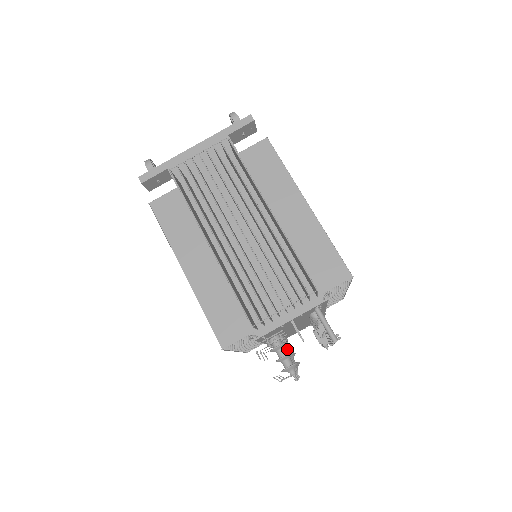
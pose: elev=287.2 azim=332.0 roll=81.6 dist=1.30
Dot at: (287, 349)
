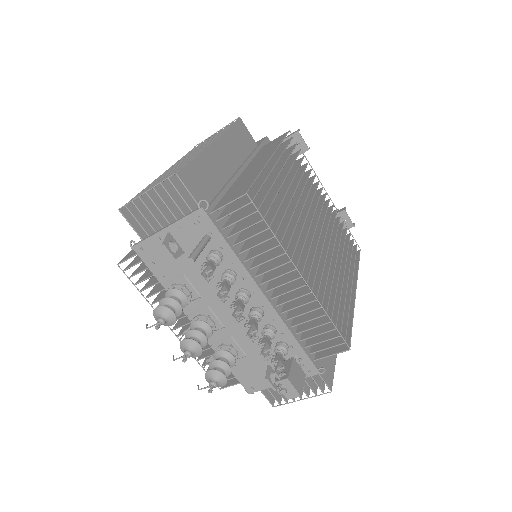
Dot at: (203, 331)
